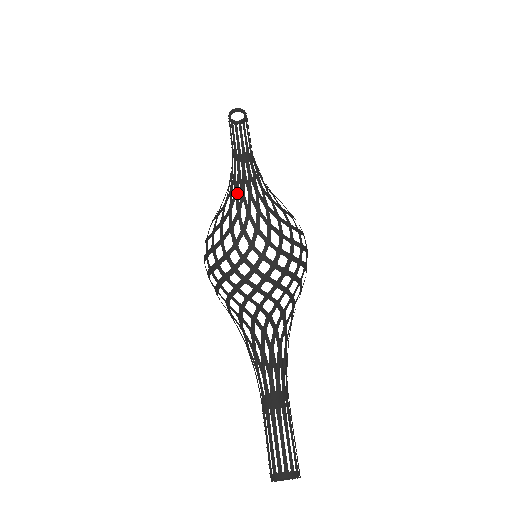
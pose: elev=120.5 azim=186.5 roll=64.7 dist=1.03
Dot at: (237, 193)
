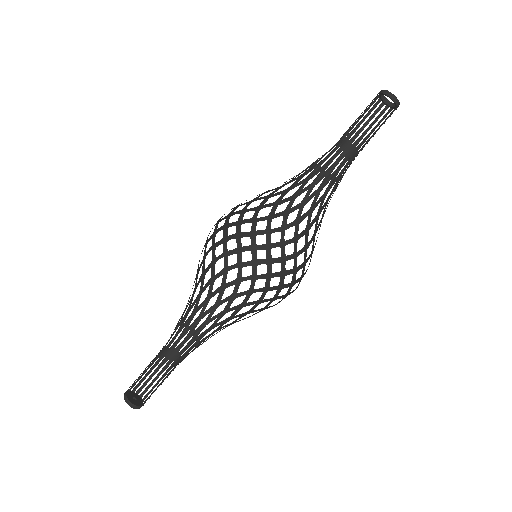
Dot at: occluded
